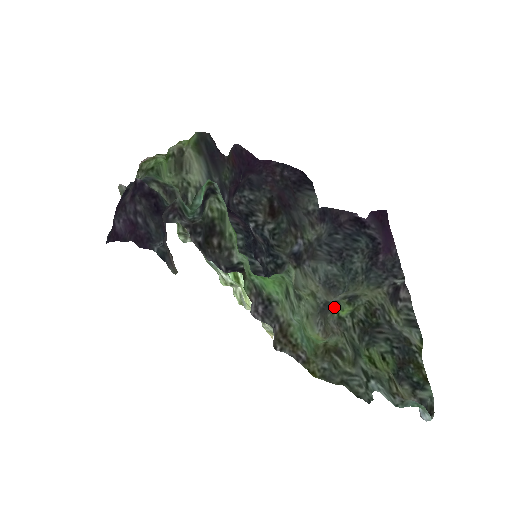
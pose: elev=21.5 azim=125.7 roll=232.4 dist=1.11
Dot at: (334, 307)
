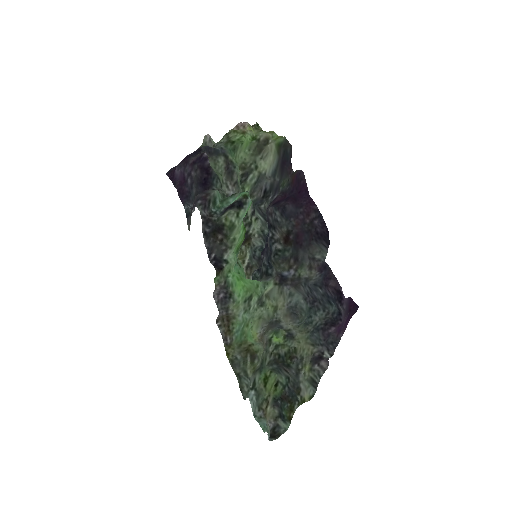
Dot at: (276, 330)
